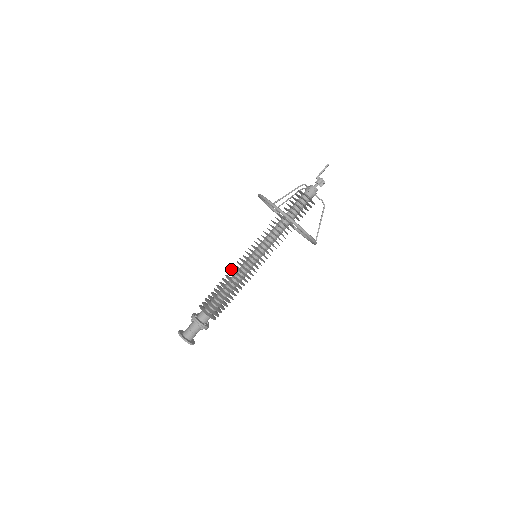
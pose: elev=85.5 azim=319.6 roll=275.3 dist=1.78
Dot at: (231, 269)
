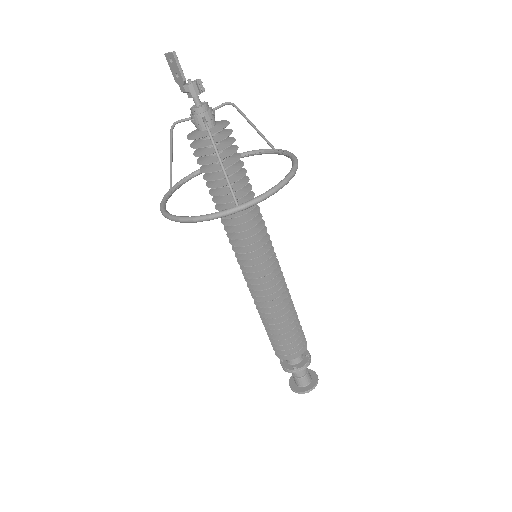
Dot at: occluded
